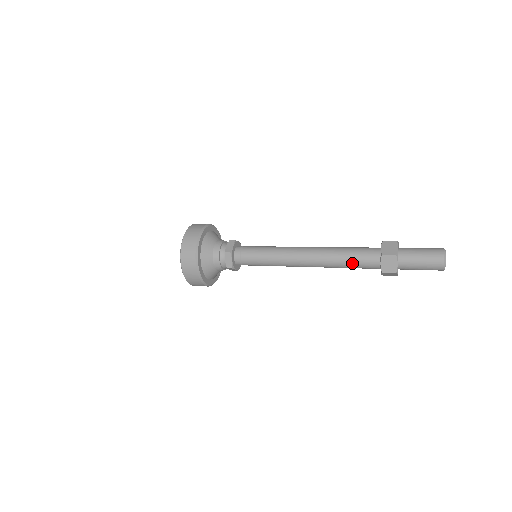
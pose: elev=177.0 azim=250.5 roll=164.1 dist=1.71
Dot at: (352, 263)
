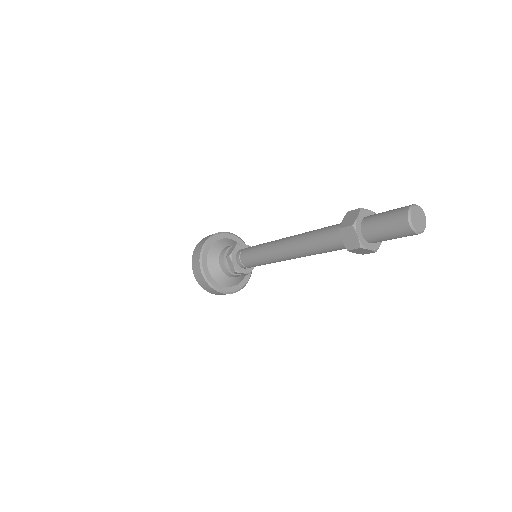
Dot at: (321, 233)
